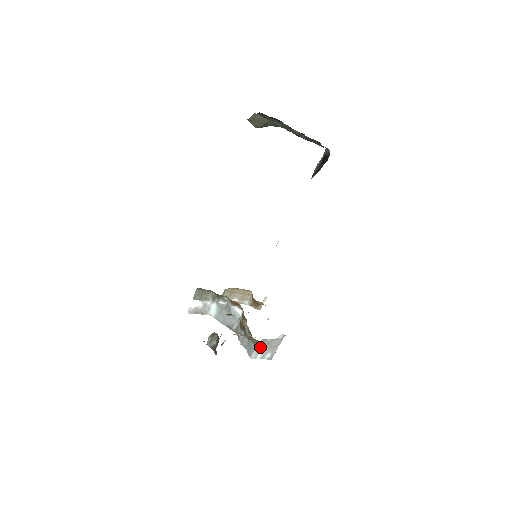
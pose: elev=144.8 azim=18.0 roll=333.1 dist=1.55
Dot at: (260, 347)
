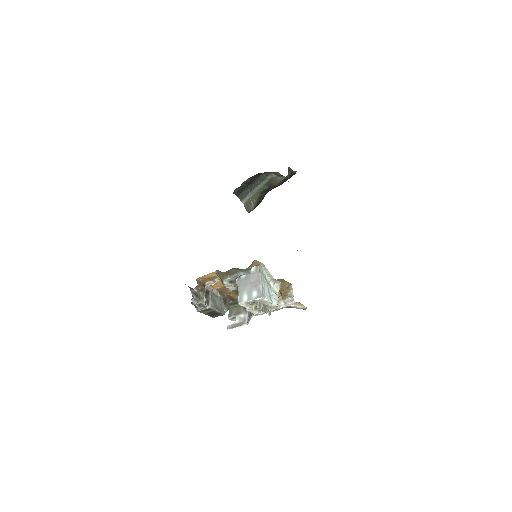
Dot at: (241, 288)
